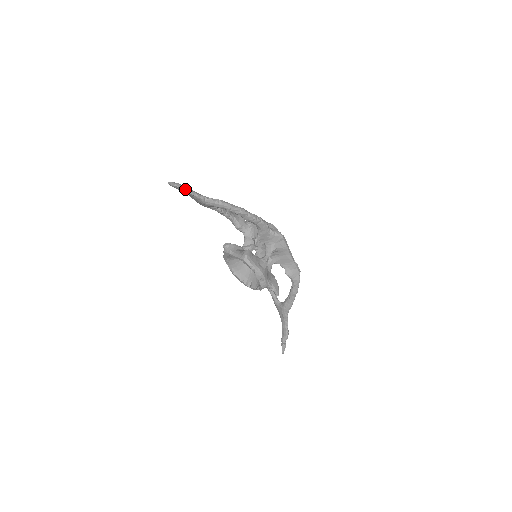
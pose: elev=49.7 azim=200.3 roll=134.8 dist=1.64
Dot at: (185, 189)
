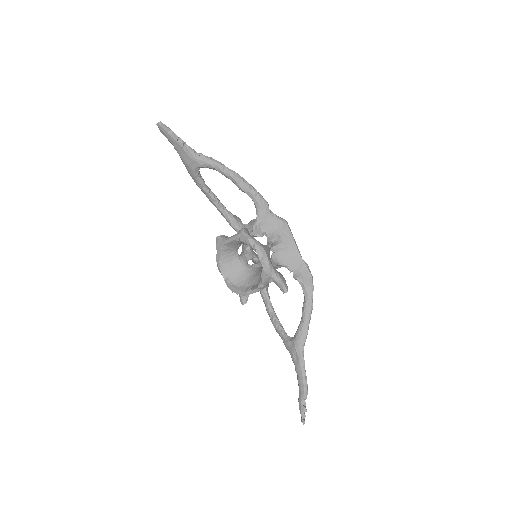
Dot at: (174, 134)
